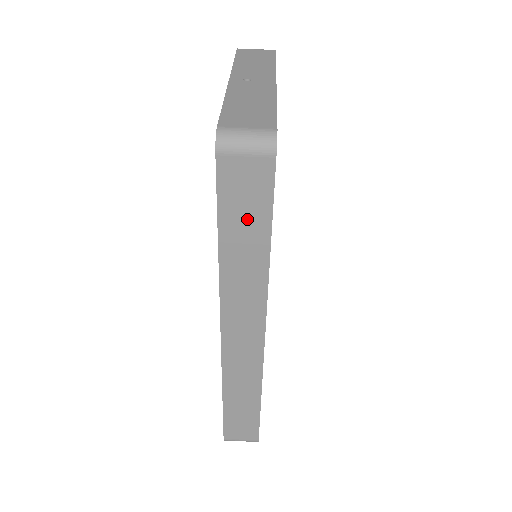
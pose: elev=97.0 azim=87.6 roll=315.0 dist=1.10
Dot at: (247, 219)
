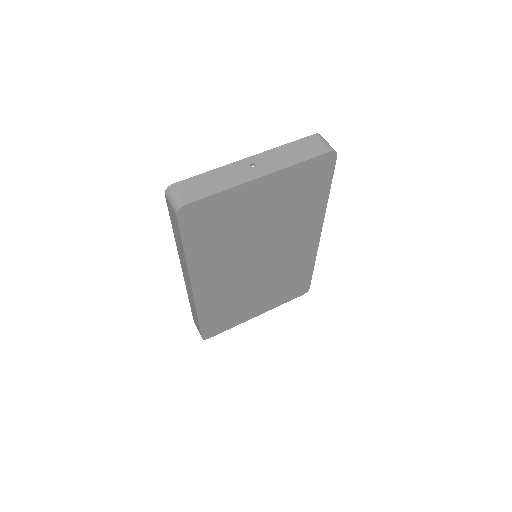
Dot at: (177, 231)
